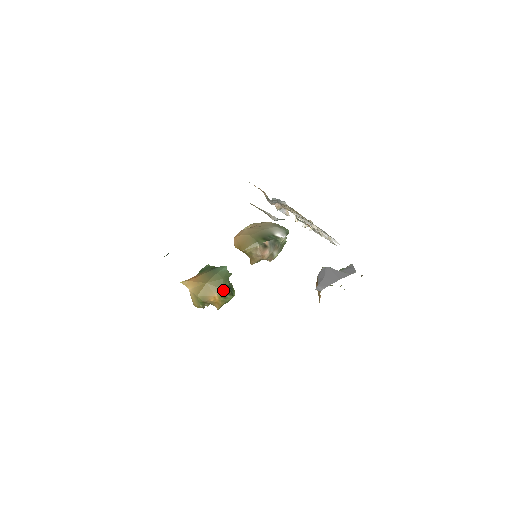
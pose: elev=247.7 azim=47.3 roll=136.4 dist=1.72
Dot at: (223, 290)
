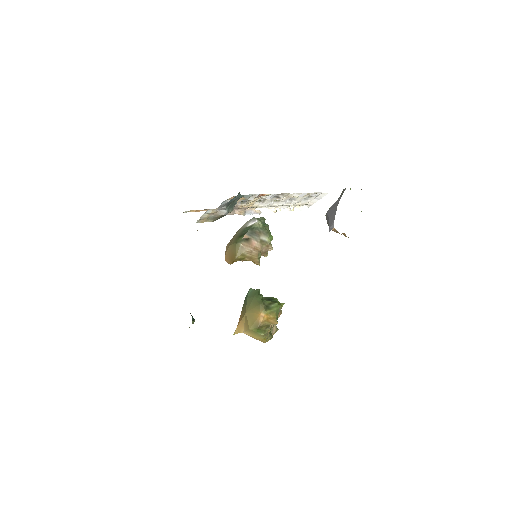
Dot at: (261, 304)
